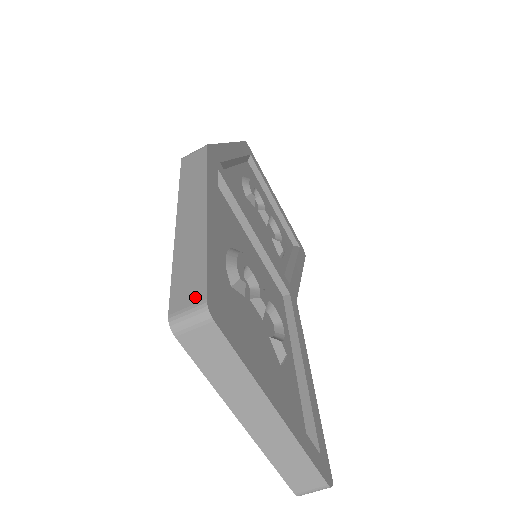
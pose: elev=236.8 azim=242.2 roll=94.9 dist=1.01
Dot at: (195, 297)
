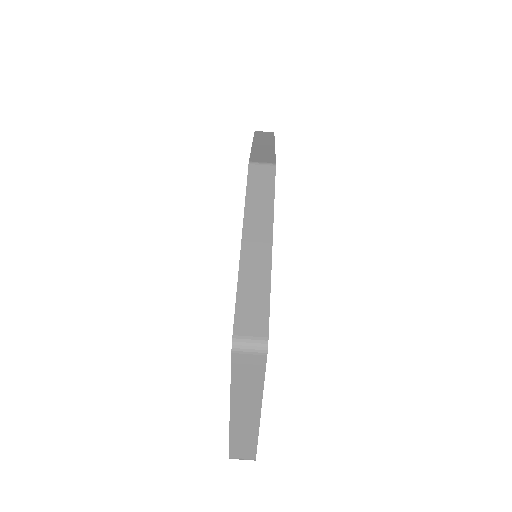
Dot at: (258, 330)
